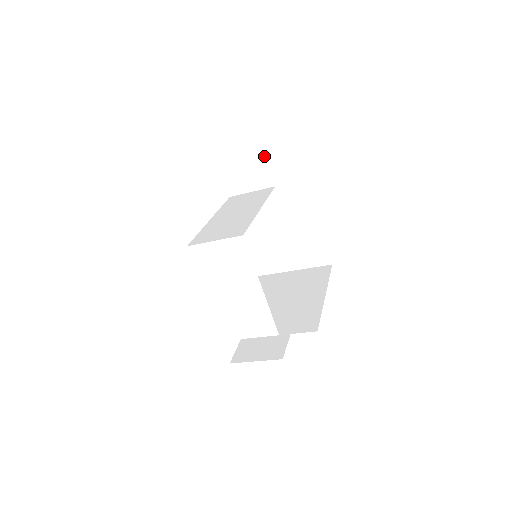
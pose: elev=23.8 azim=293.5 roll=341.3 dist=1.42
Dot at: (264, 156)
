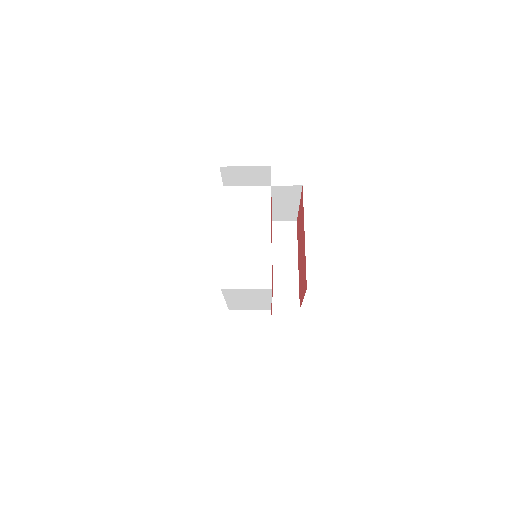
Dot at: (269, 171)
